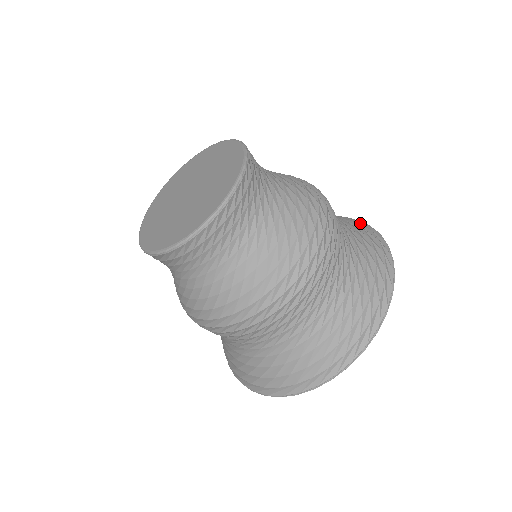
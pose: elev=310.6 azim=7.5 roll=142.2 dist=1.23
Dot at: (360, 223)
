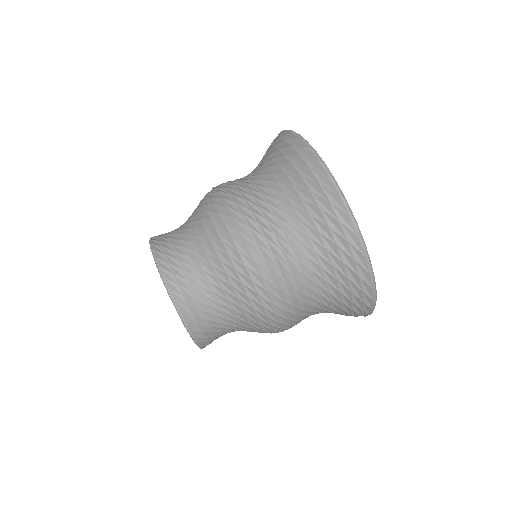
Dot at: (298, 159)
